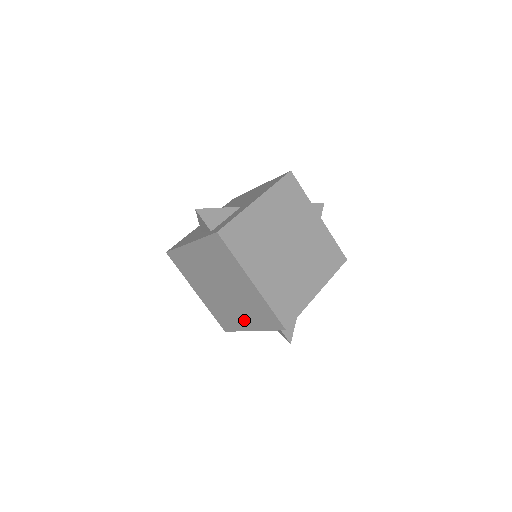
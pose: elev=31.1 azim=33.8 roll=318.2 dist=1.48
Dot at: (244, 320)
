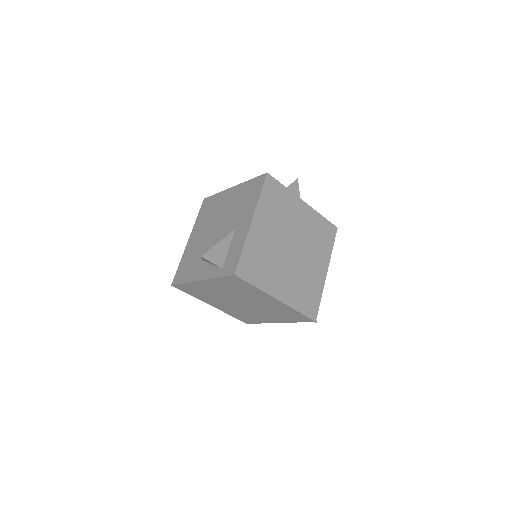
Dot at: (269, 318)
